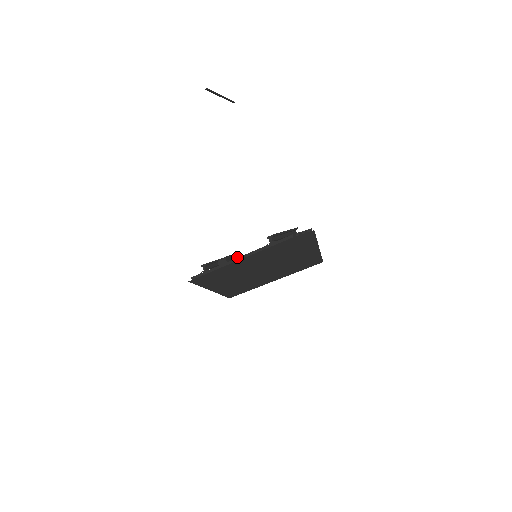
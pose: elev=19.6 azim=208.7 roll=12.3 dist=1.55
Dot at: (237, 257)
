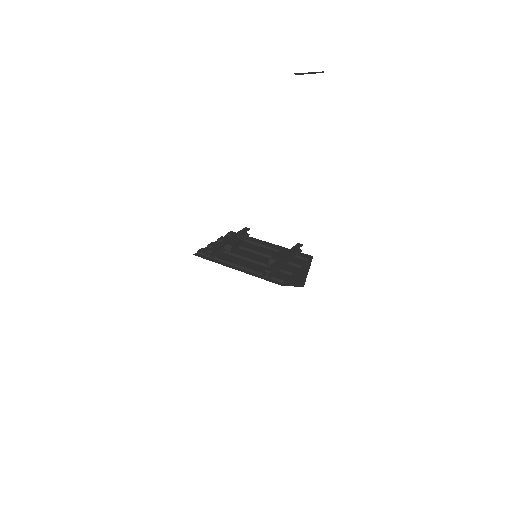
Dot at: occluded
